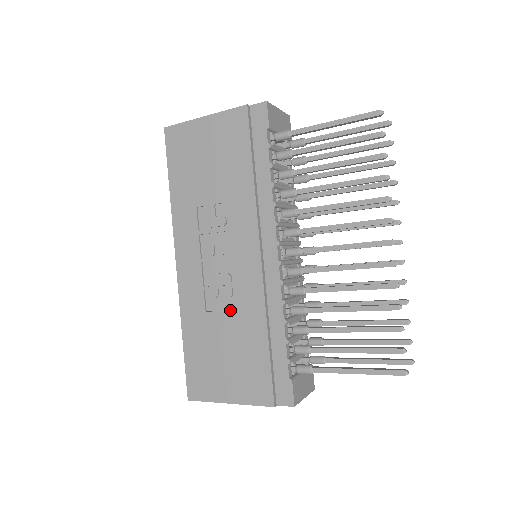
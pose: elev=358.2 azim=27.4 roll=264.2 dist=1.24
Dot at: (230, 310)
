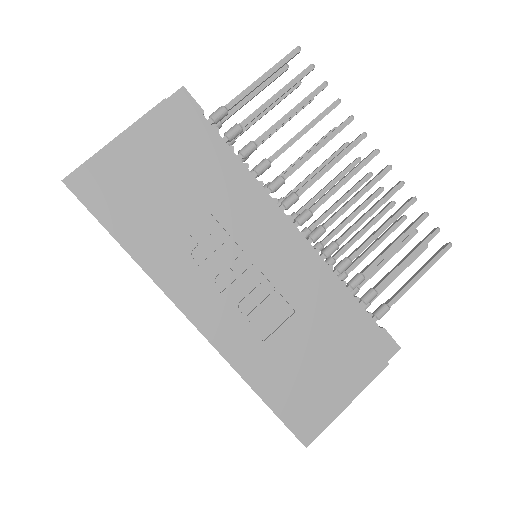
Dot at: (287, 318)
